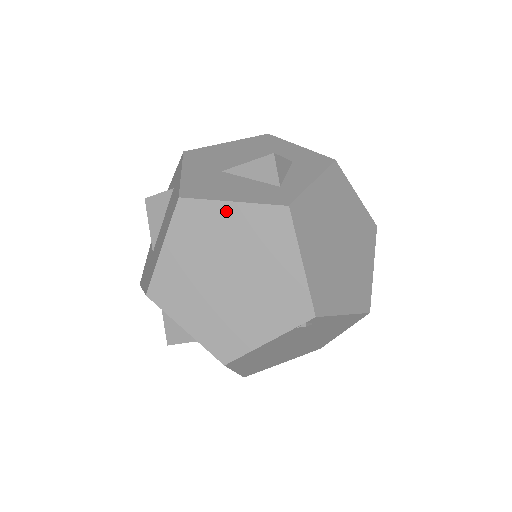
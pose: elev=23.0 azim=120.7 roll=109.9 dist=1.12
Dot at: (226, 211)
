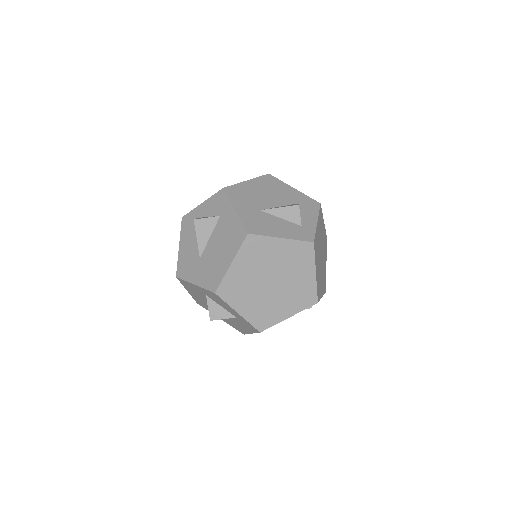
Dot at: (277, 243)
